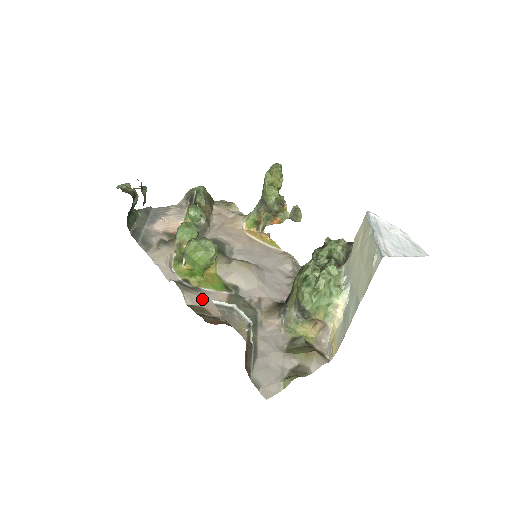
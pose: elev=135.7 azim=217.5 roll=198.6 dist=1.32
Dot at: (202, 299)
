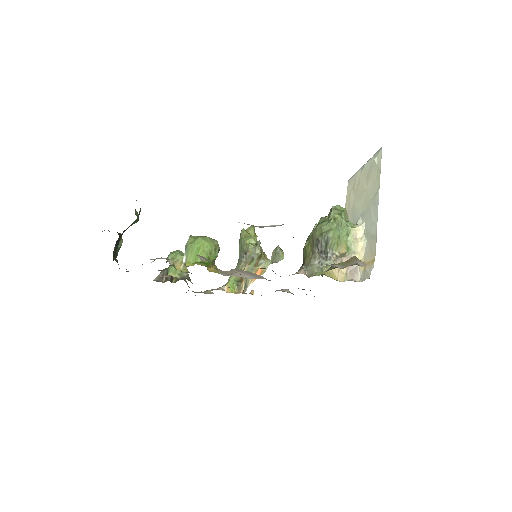
Dot at: occluded
